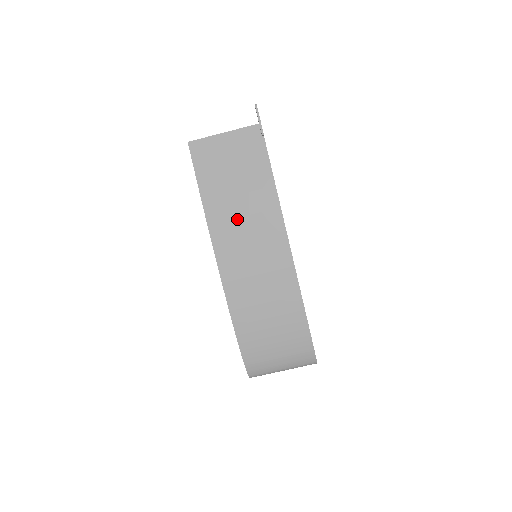
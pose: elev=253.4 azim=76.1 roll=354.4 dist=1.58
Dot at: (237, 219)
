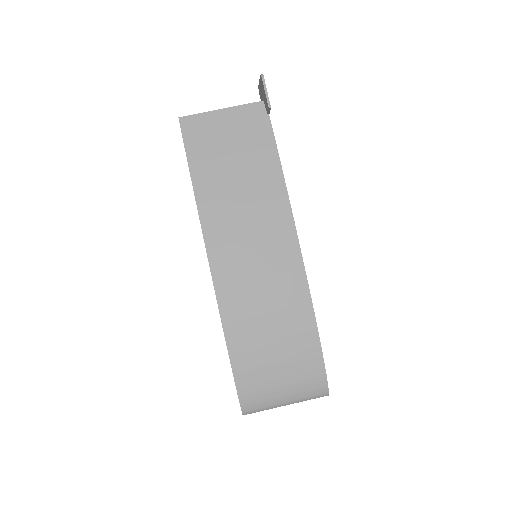
Dot at: (235, 208)
